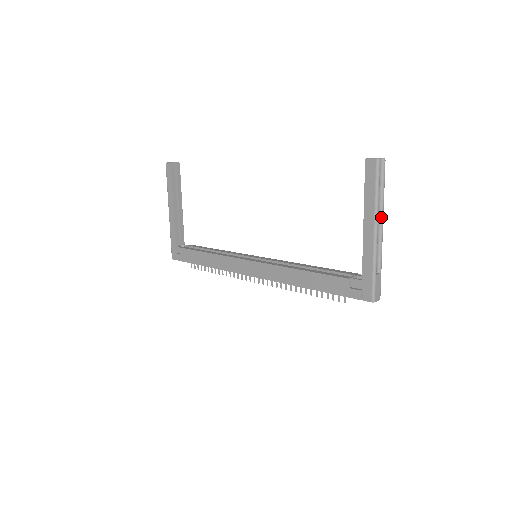
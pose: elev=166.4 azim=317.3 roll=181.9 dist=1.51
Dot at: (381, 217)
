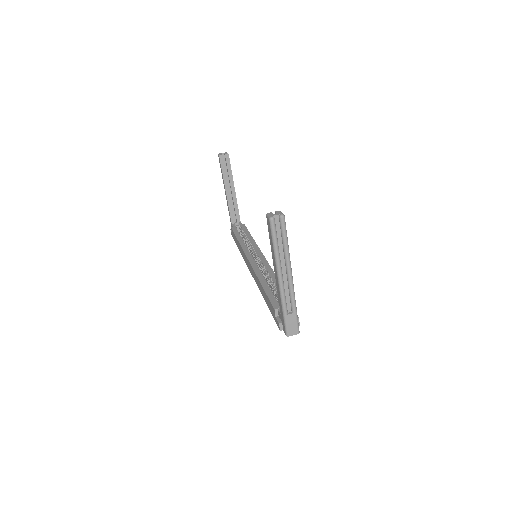
Dot at: (287, 267)
